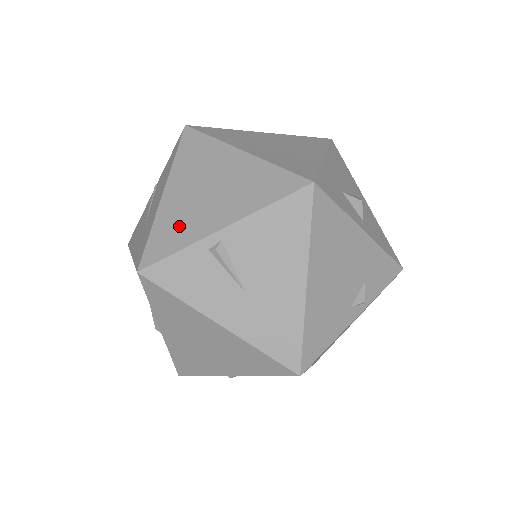
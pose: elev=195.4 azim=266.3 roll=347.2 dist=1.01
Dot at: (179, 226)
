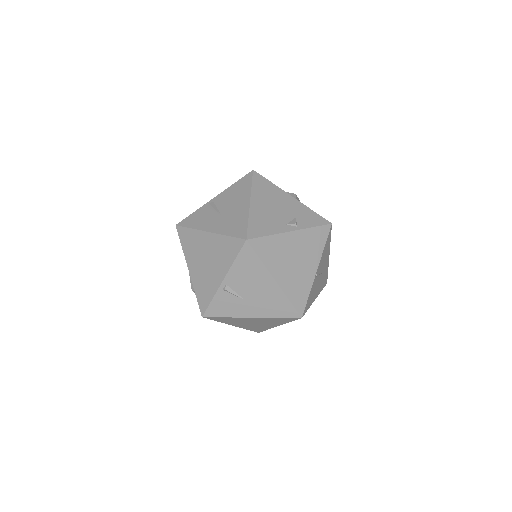
Dot at: occluded
